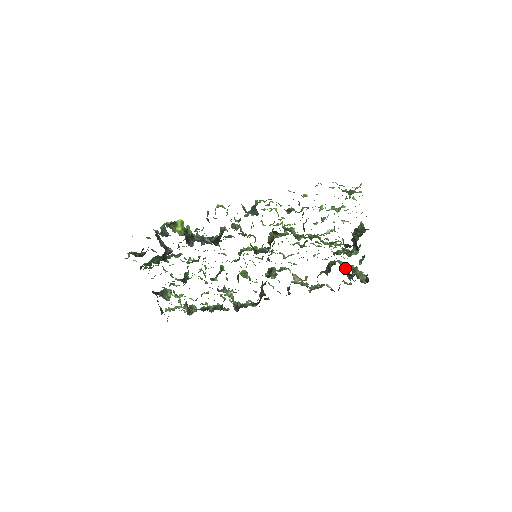
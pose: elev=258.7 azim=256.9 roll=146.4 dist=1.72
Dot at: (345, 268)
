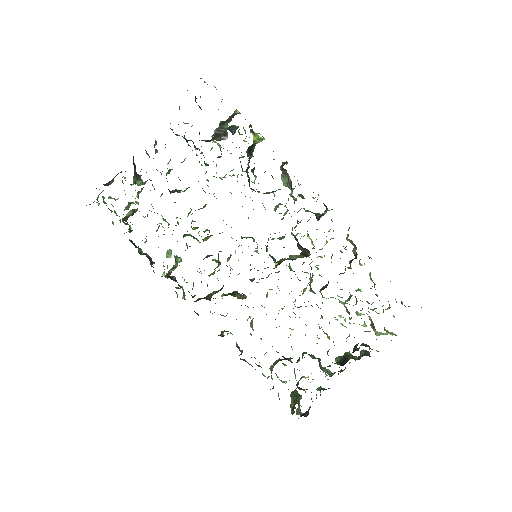
Dot at: occluded
